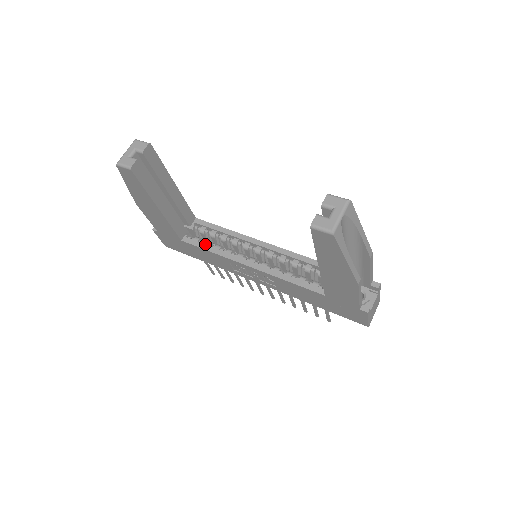
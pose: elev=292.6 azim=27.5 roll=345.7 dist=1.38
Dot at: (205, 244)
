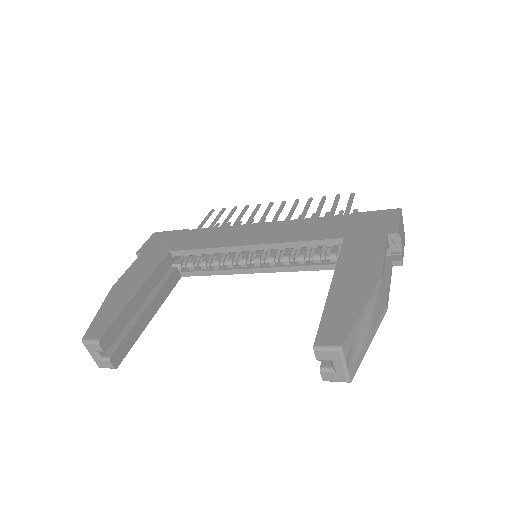
Dot at: (204, 271)
